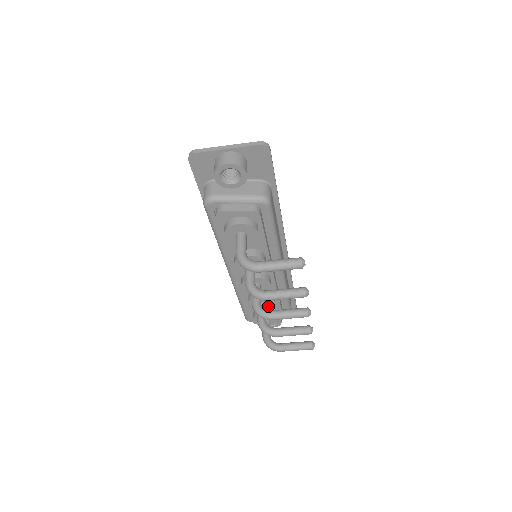
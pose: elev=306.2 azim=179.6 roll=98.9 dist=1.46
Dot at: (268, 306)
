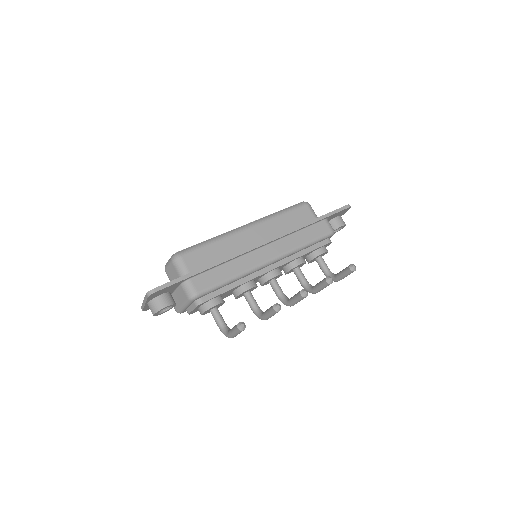
Dot at: (302, 264)
